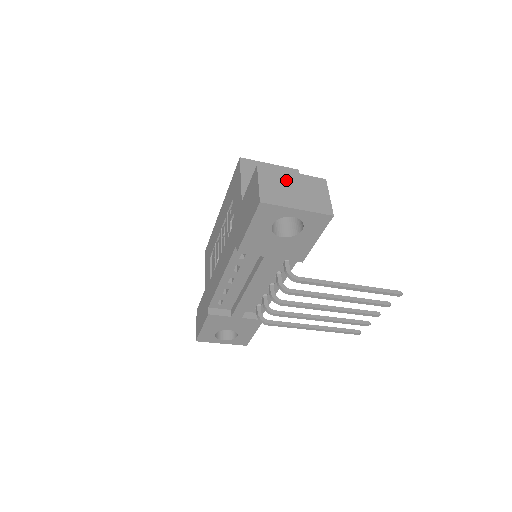
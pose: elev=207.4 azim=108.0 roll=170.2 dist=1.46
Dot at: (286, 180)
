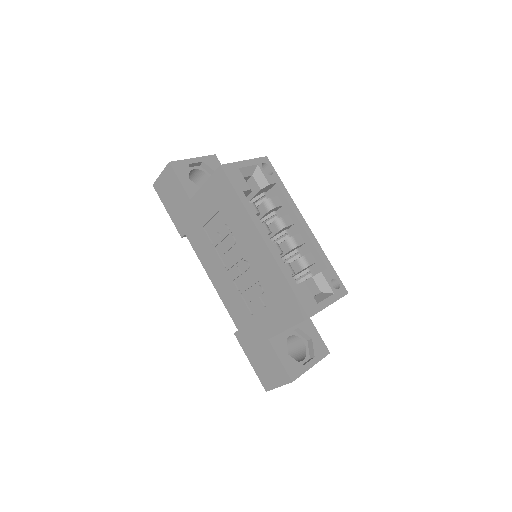
Dot at: occluded
